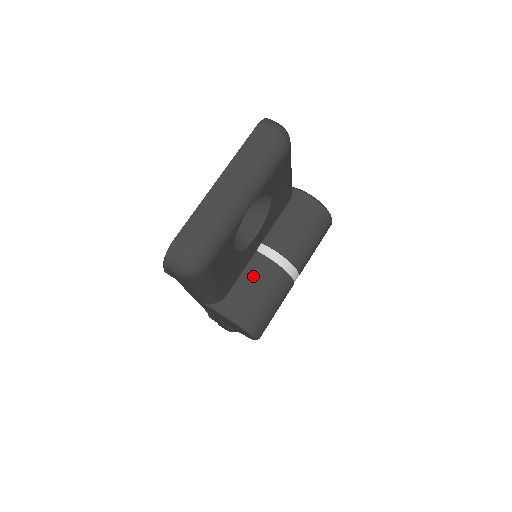
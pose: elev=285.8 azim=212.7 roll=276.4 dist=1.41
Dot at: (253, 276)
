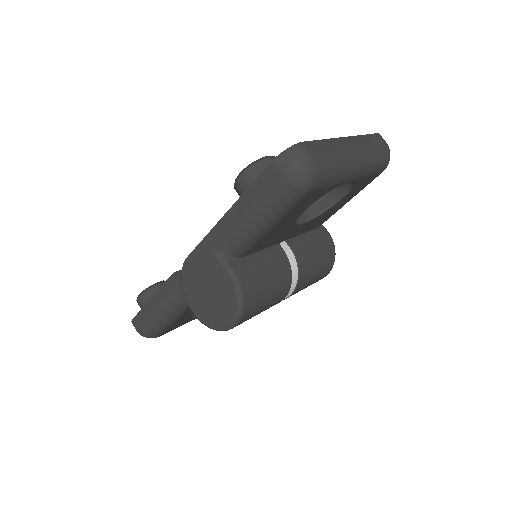
Dot at: (270, 260)
